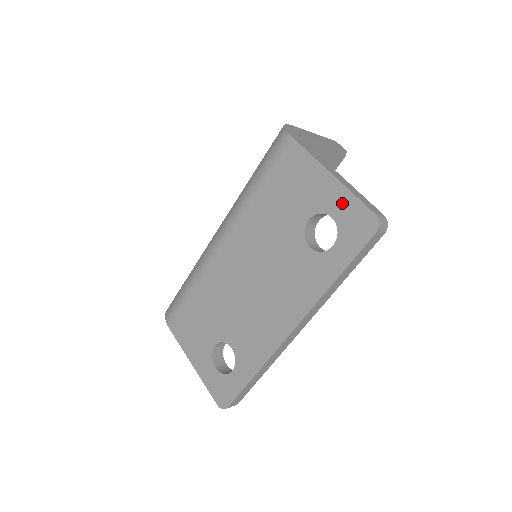
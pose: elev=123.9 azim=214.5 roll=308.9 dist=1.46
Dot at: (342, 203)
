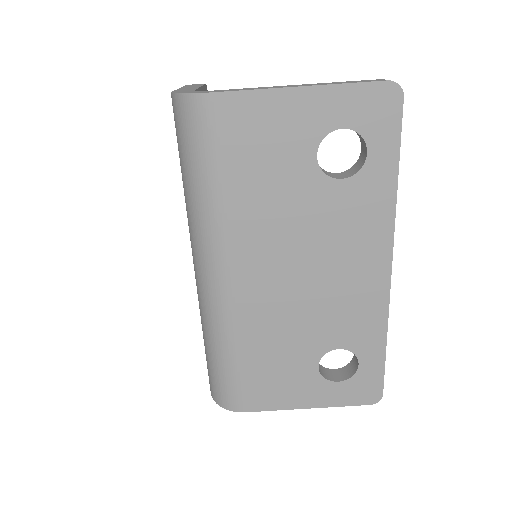
Dot at: (341, 104)
